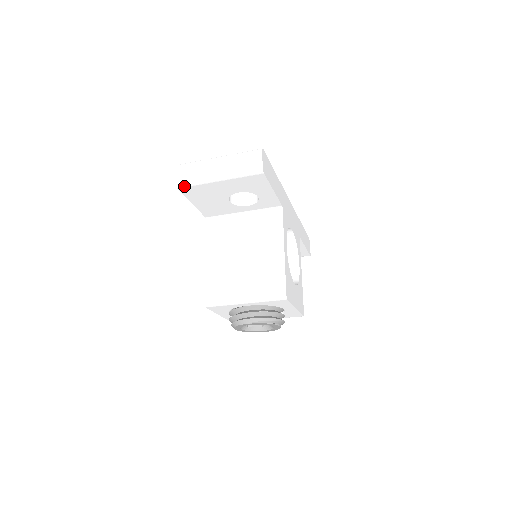
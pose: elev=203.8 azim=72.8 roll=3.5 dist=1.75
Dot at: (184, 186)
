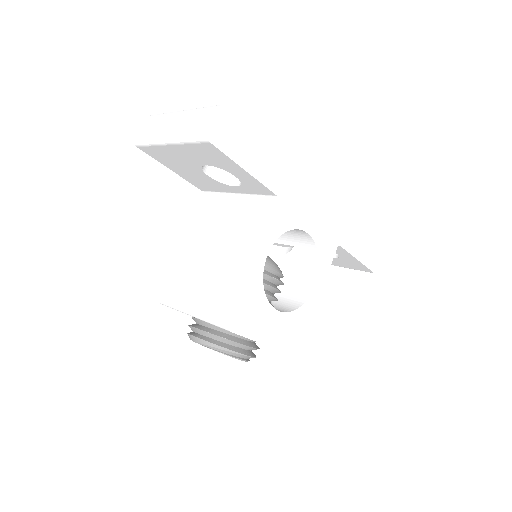
Dot at: (141, 145)
